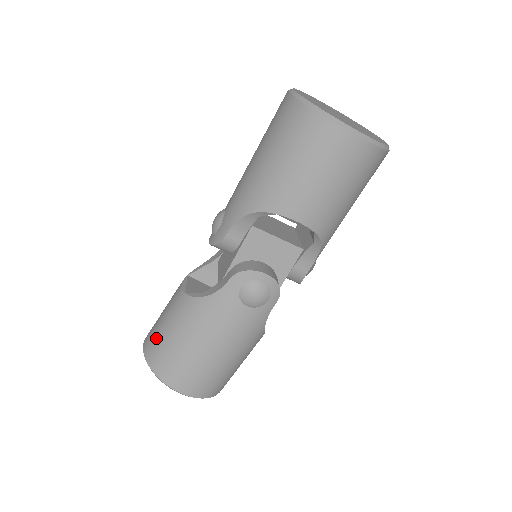
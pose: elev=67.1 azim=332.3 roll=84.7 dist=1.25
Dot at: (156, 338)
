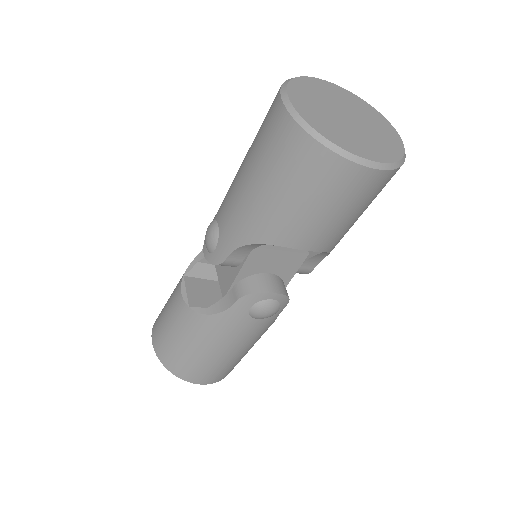
Dot at: (166, 343)
